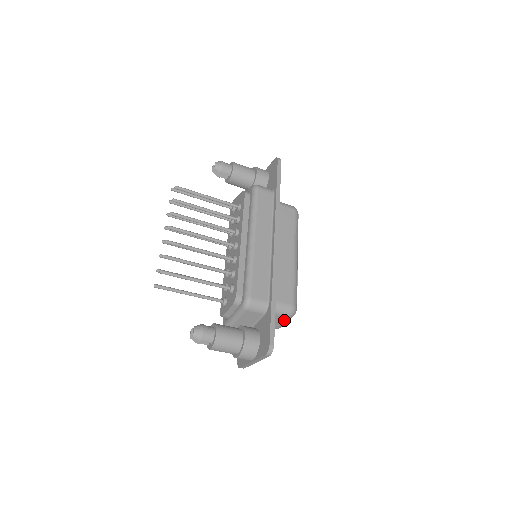
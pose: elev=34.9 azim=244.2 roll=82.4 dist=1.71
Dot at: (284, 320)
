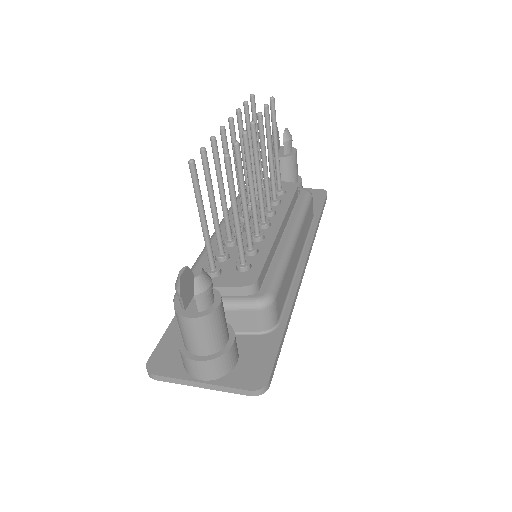
Dot at: occluded
